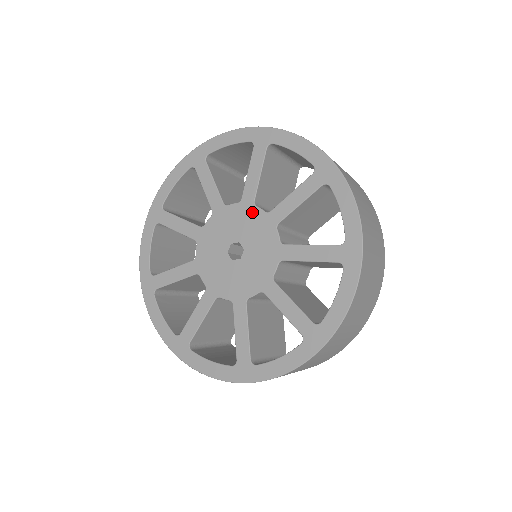
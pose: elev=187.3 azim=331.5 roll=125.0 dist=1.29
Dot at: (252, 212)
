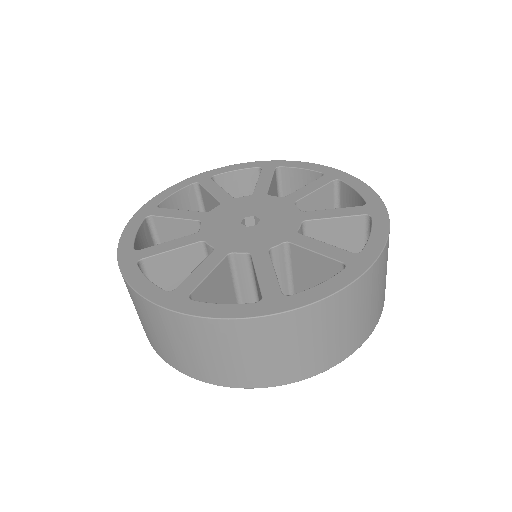
Dot at: (266, 198)
